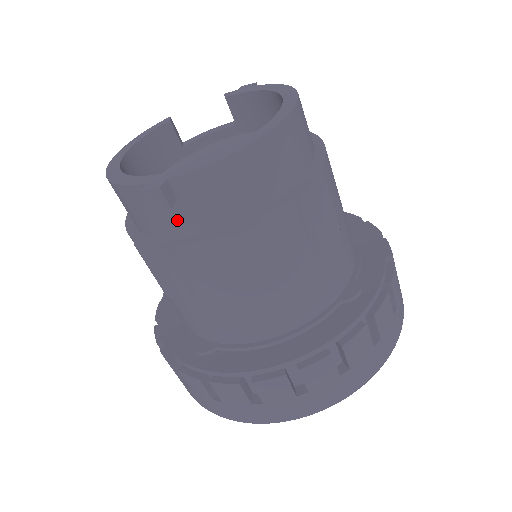
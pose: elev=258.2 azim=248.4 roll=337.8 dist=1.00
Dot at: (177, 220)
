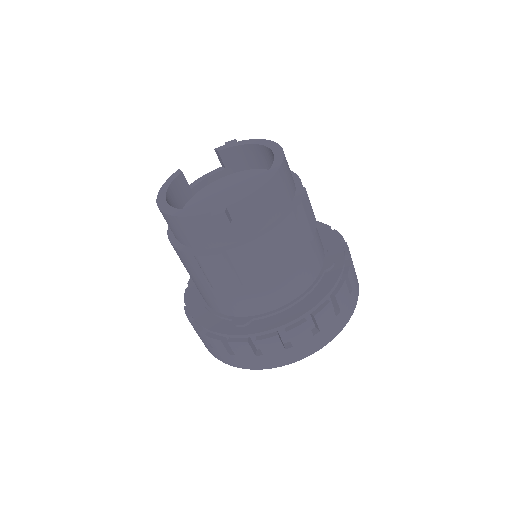
Dot at: (229, 232)
